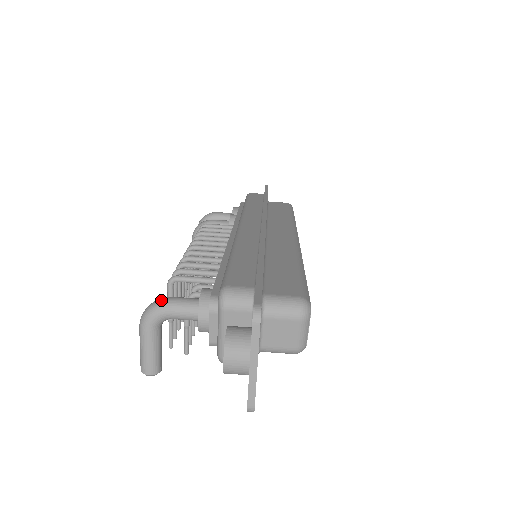
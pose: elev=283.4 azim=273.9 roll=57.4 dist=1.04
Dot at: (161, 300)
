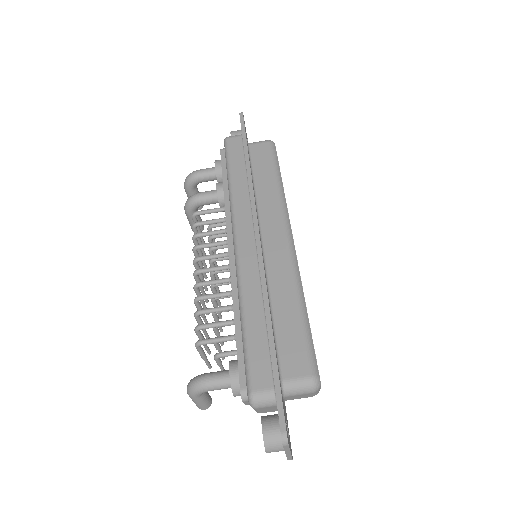
Dot at: (199, 383)
